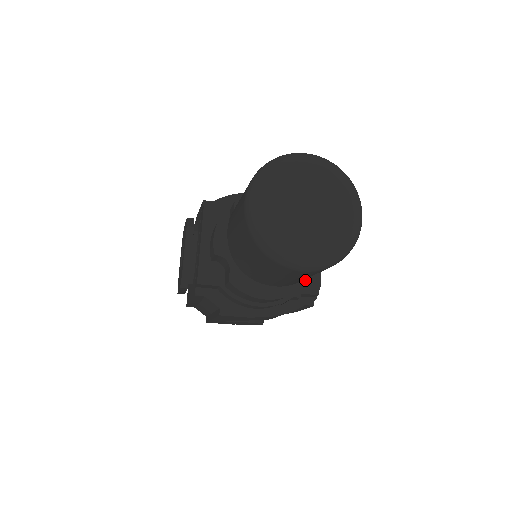
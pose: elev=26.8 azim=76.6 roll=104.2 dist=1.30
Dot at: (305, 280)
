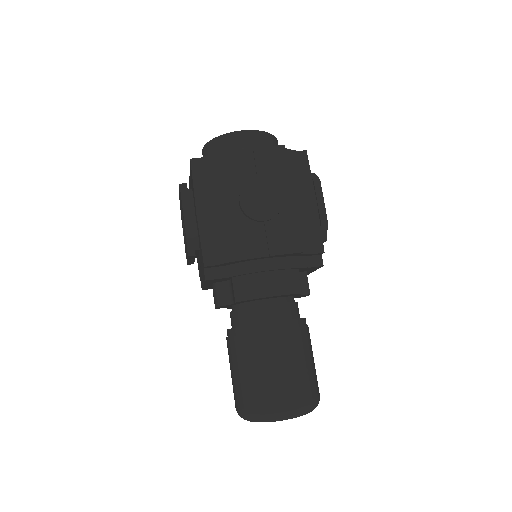
Dot at: occluded
